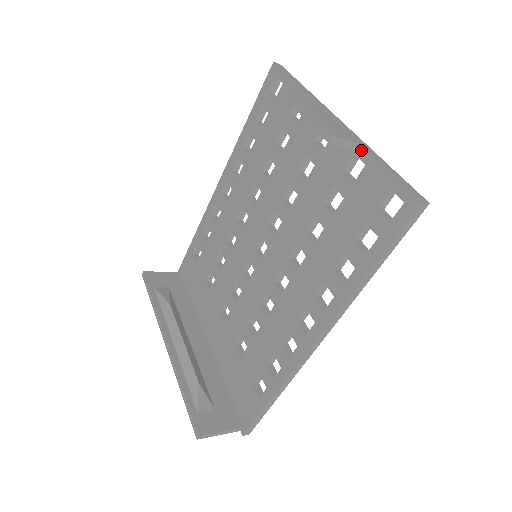
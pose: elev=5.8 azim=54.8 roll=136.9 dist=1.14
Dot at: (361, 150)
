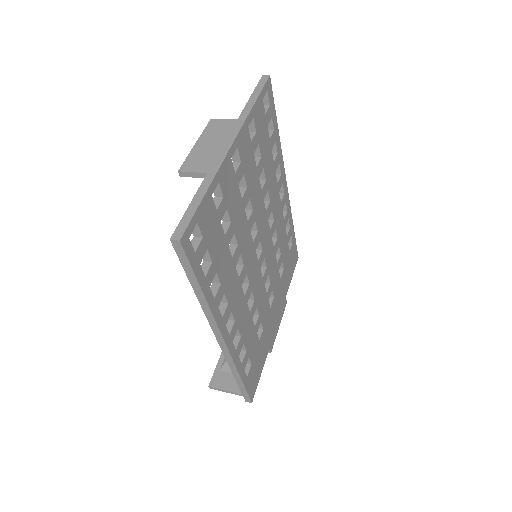
Dot at: (206, 180)
